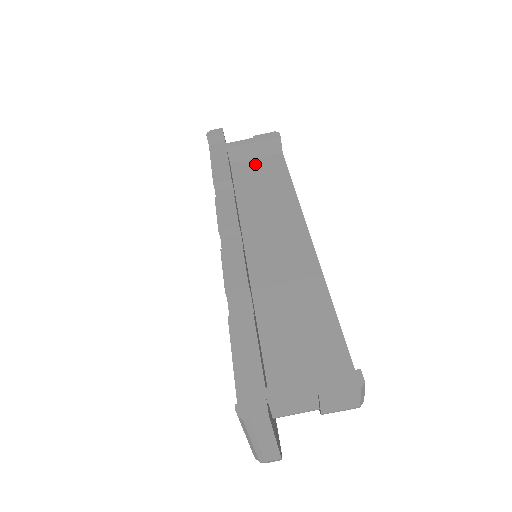
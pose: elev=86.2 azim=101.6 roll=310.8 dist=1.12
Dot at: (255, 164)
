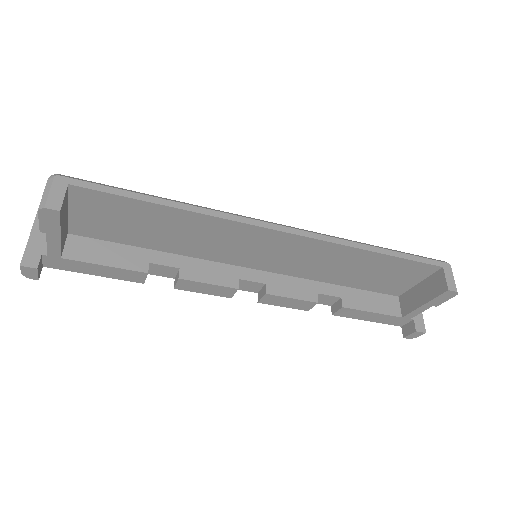
Dot at: (85, 217)
